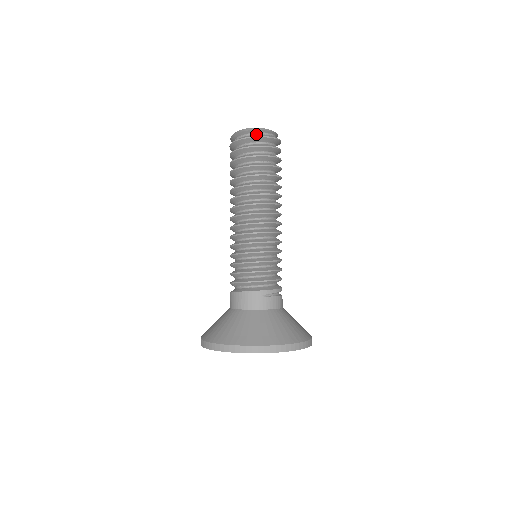
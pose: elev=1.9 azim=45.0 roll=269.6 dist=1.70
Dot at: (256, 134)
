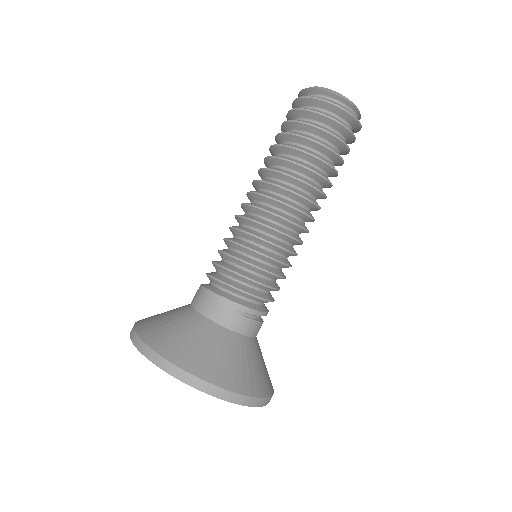
Dot at: (334, 101)
